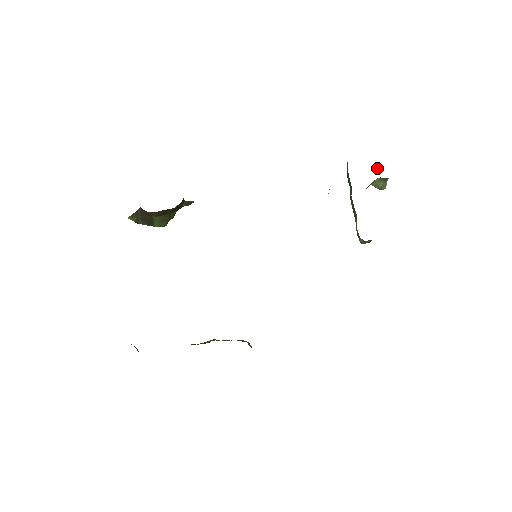
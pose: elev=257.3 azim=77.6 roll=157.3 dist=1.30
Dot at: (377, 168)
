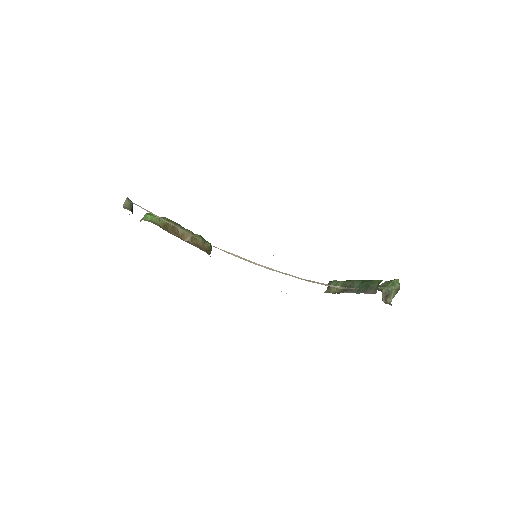
Dot at: (390, 295)
